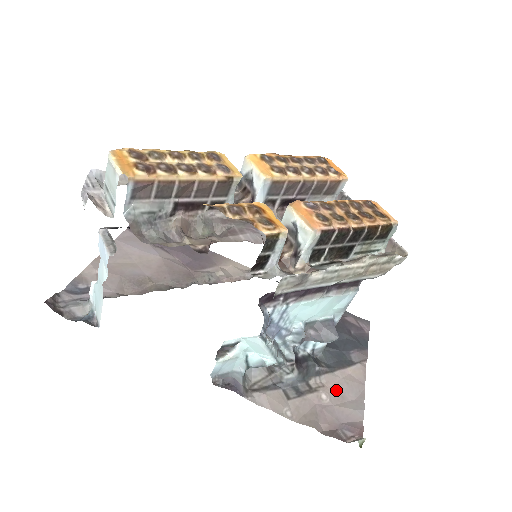
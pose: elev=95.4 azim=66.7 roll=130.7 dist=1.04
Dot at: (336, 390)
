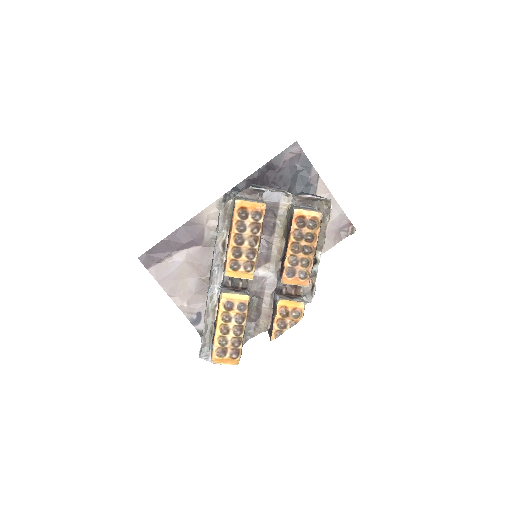
Dot at: occluded
